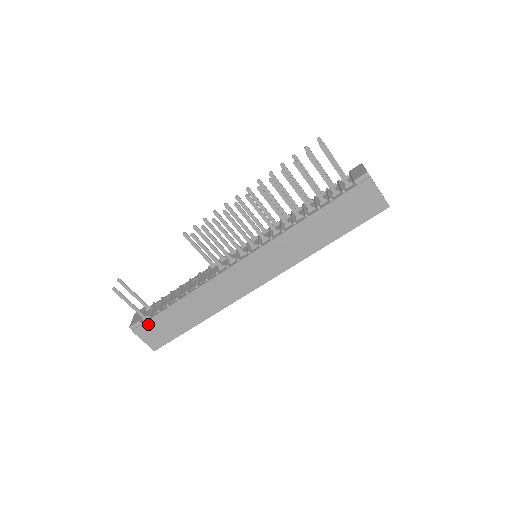
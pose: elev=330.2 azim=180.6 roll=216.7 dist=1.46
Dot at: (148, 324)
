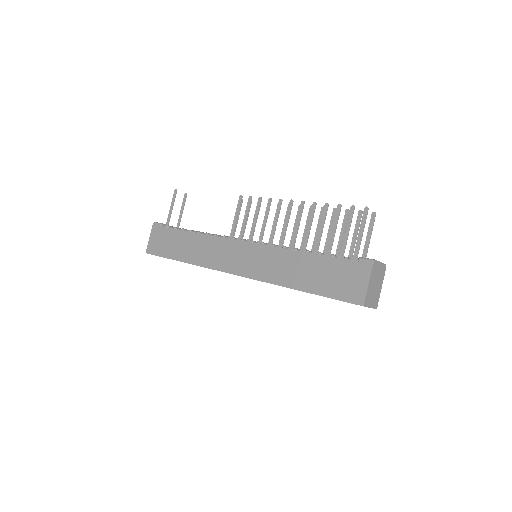
Dot at: (163, 230)
